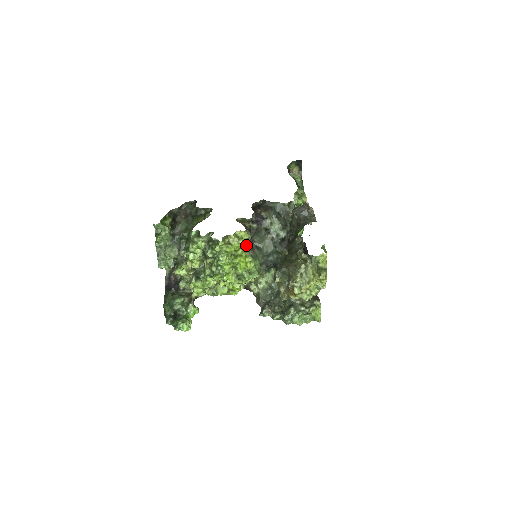
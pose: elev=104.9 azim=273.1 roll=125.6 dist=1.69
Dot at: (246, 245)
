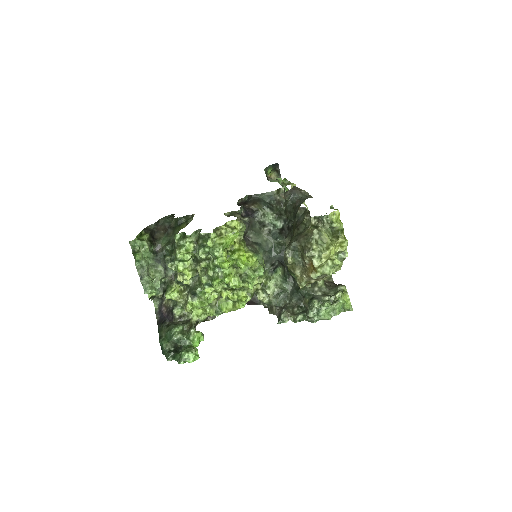
Dot at: (242, 239)
